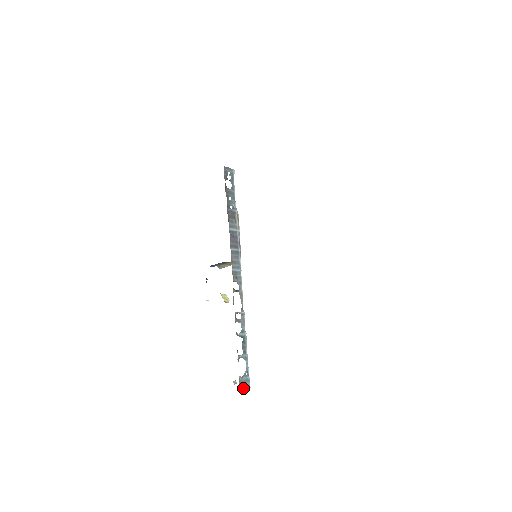
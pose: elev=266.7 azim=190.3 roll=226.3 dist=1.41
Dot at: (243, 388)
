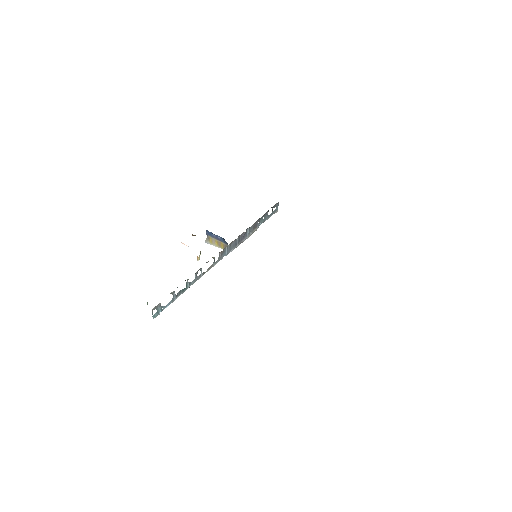
Dot at: (152, 312)
